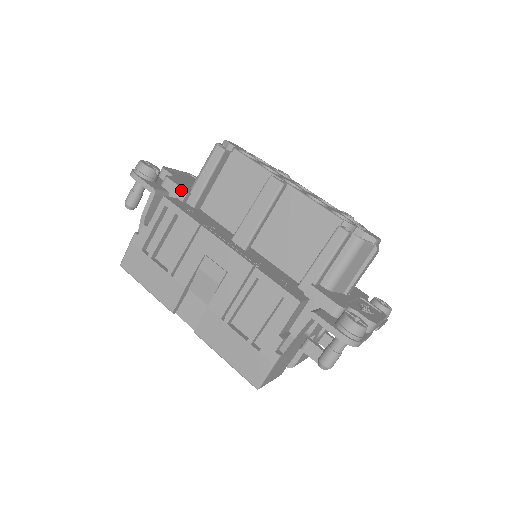
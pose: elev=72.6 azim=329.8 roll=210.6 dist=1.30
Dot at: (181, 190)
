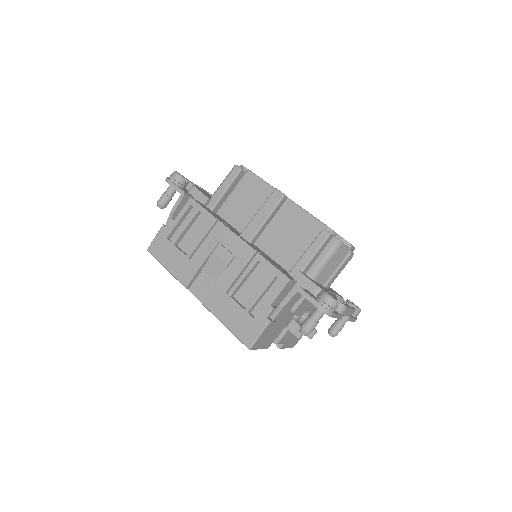
Dot at: (204, 196)
